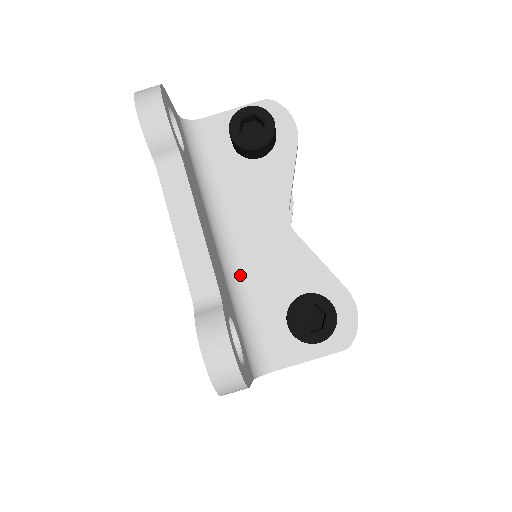
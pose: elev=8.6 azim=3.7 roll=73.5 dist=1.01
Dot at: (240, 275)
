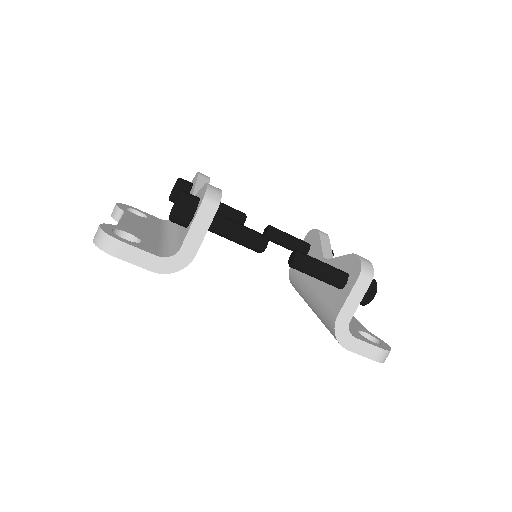
Dot at: (175, 237)
